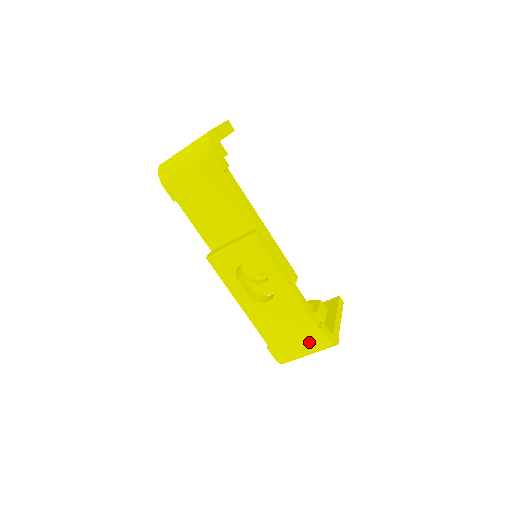
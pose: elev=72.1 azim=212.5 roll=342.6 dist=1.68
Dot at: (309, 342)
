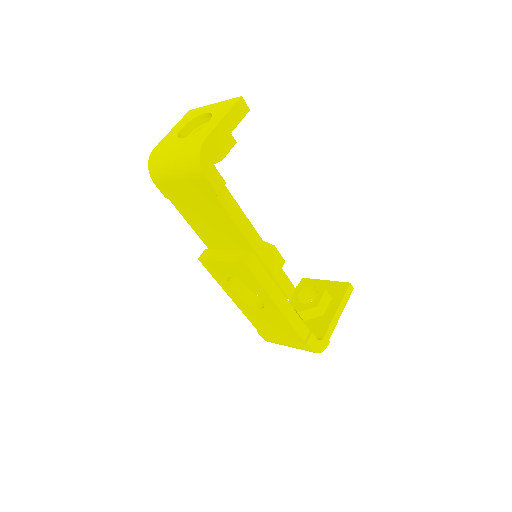
Dot at: (295, 345)
